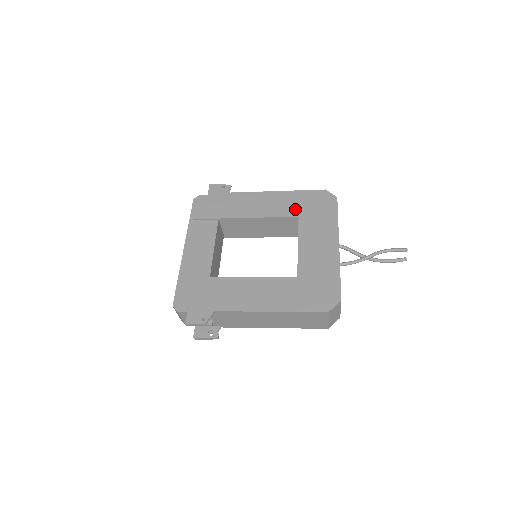
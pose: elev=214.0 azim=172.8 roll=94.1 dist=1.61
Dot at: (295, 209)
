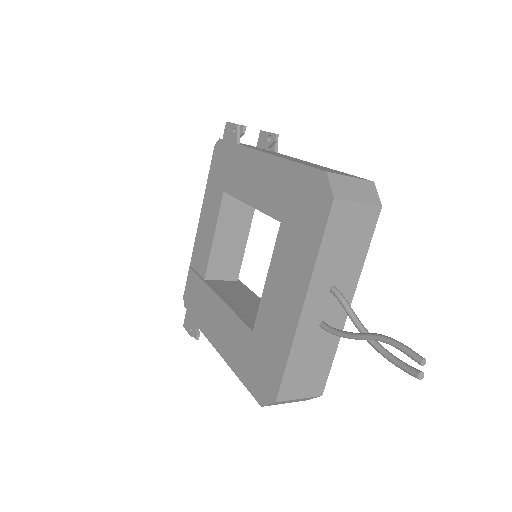
Dot at: (281, 204)
